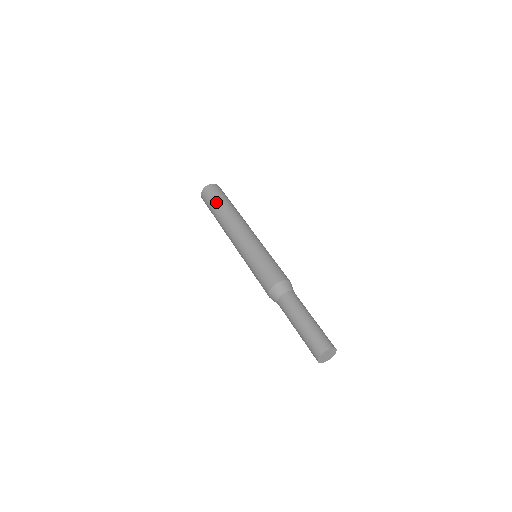
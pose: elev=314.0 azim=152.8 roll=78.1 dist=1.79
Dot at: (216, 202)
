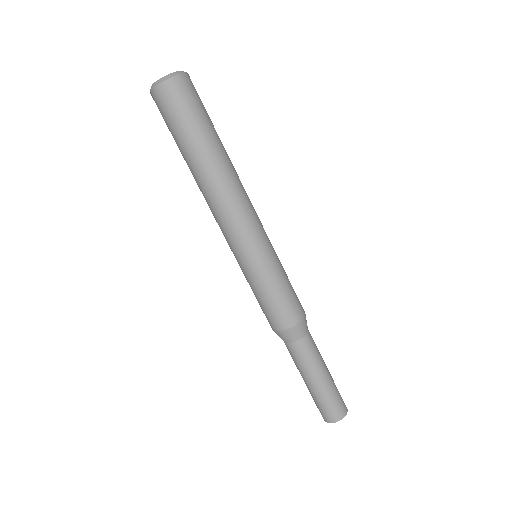
Dot at: (176, 142)
